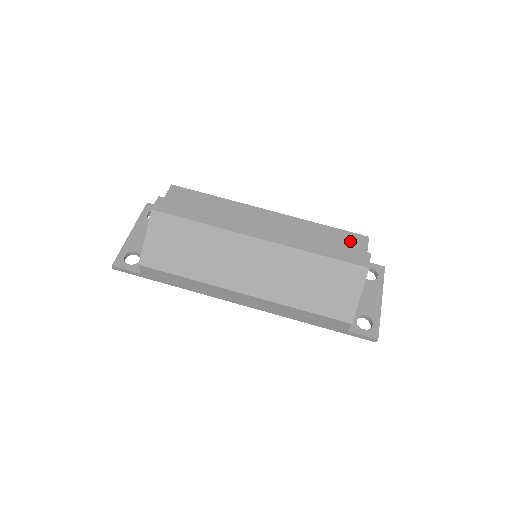
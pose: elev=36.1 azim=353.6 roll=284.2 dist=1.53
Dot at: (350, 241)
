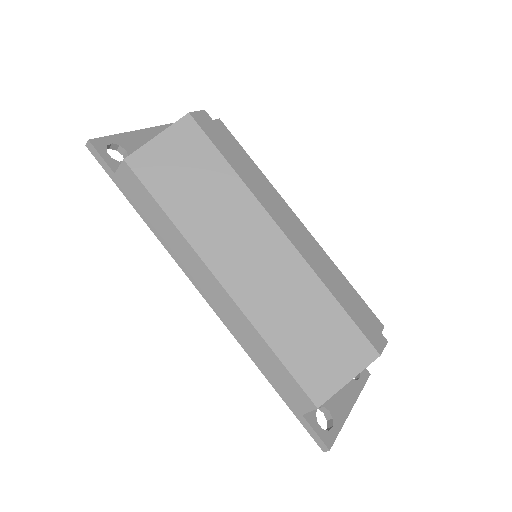
Dot at: occluded
